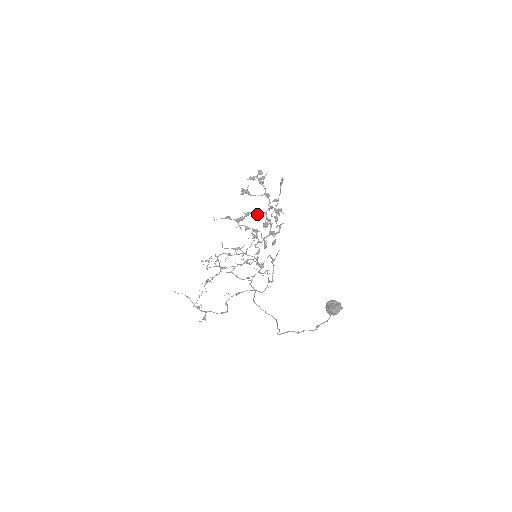
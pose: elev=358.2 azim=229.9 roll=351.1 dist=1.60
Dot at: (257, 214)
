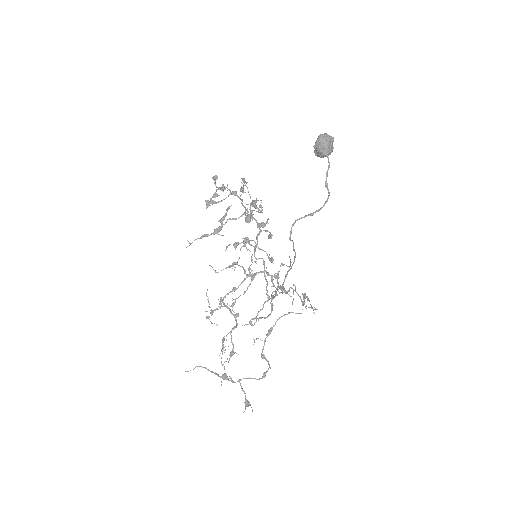
Dot at: (235, 218)
